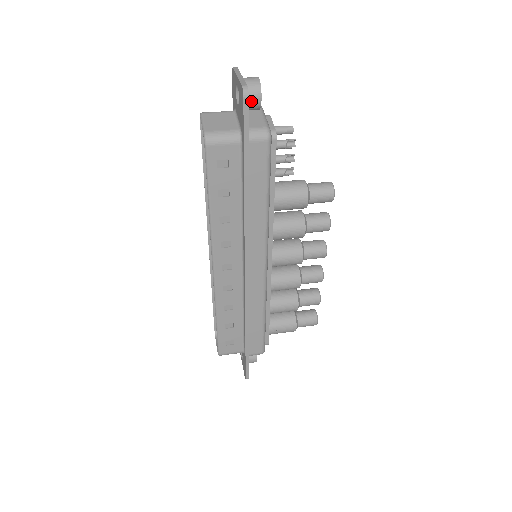
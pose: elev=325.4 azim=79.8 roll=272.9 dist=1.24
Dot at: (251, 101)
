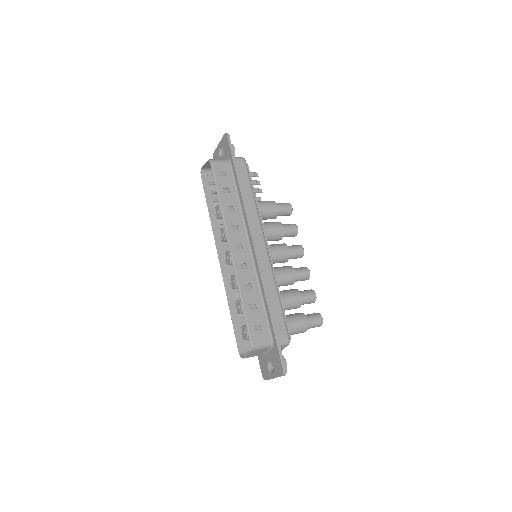
Dot at: occluded
